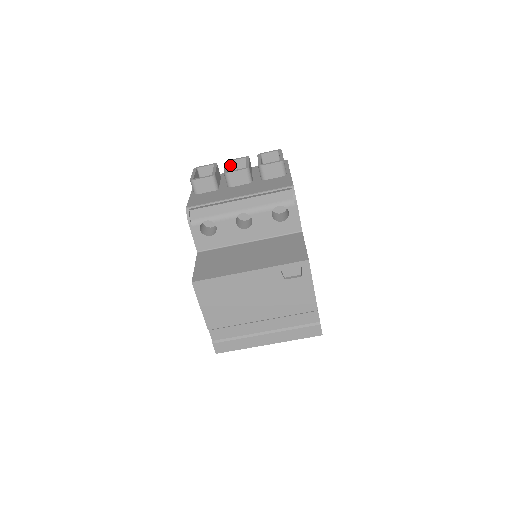
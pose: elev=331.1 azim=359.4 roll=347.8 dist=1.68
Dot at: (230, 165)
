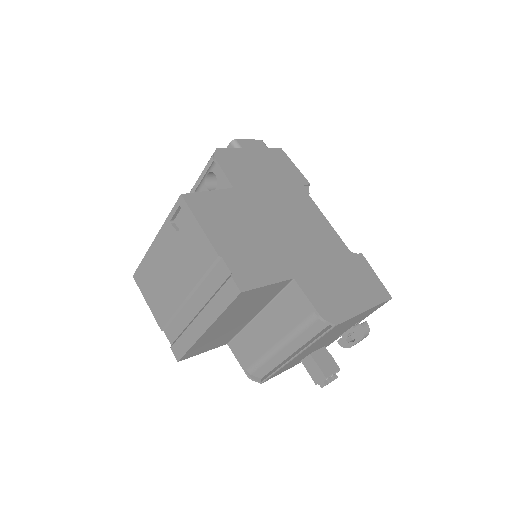
Dot at: occluded
